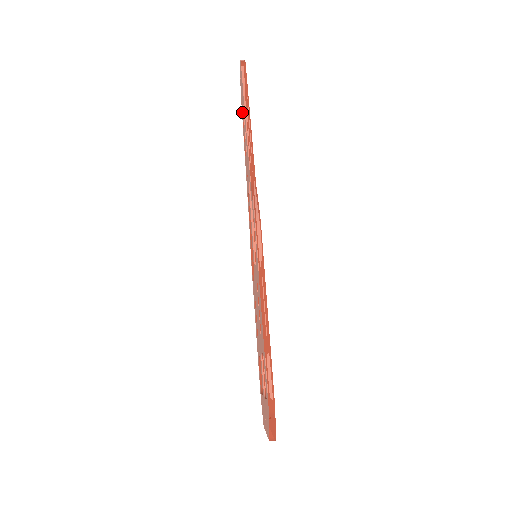
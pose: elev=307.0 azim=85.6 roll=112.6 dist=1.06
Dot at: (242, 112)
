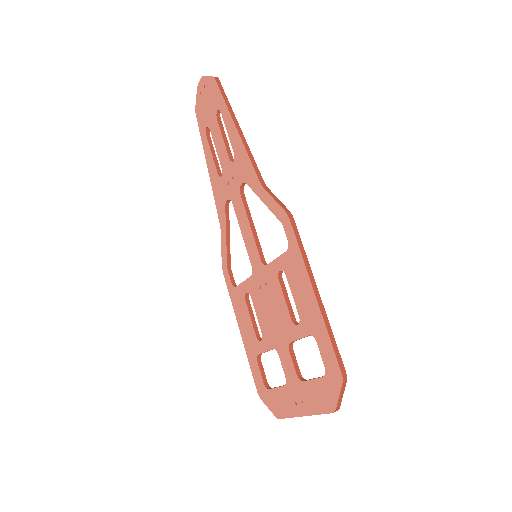
Dot at: (204, 125)
